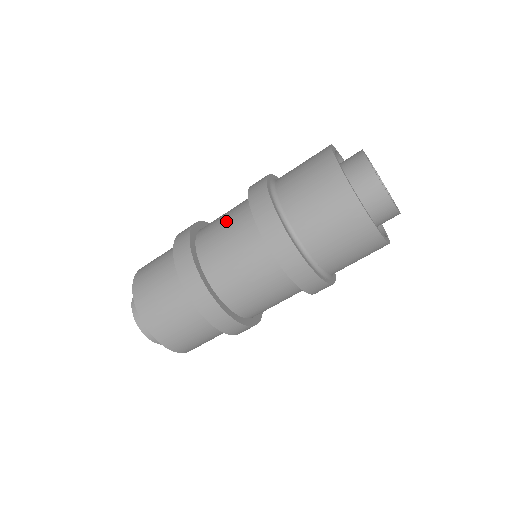
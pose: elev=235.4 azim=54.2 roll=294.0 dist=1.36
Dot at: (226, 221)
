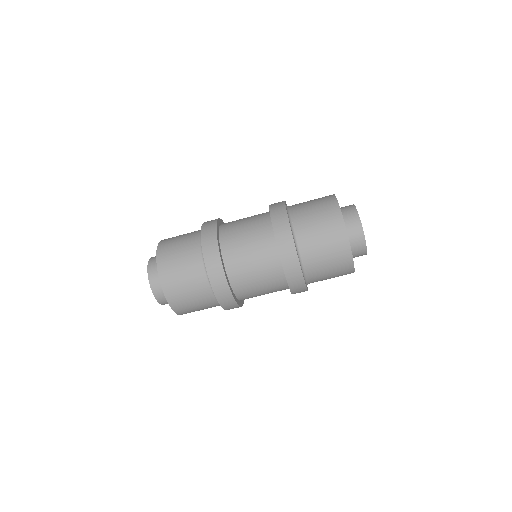
Dot at: (252, 251)
